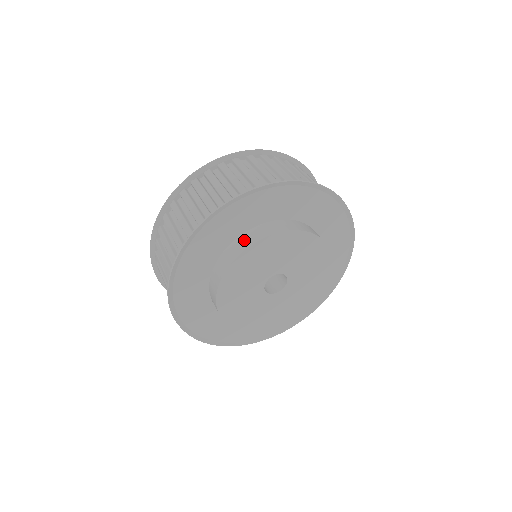
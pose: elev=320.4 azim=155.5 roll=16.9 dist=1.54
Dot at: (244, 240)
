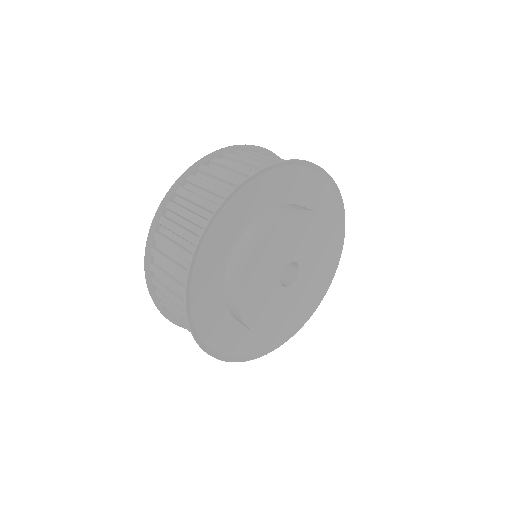
Dot at: (239, 253)
